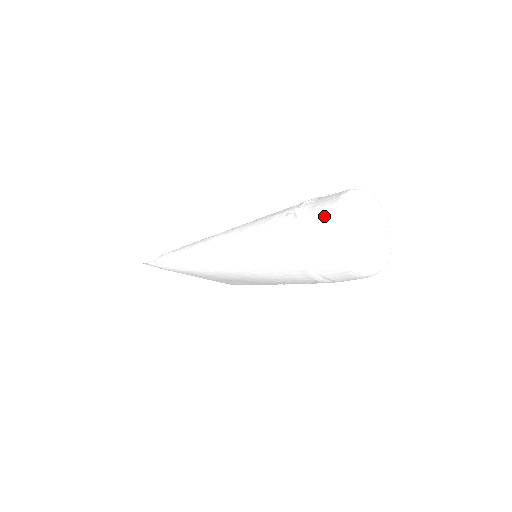
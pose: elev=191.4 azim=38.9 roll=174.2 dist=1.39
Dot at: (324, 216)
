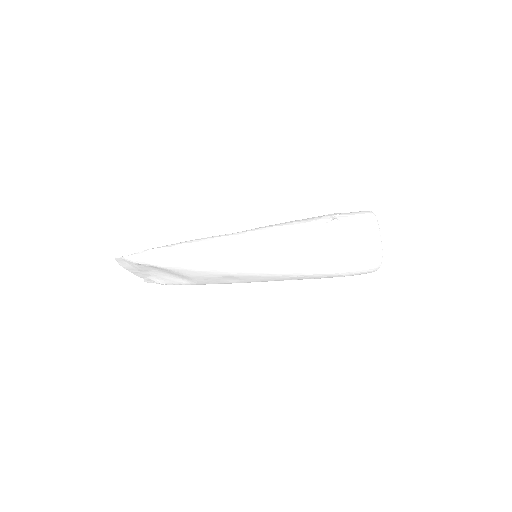
Dot at: (366, 226)
